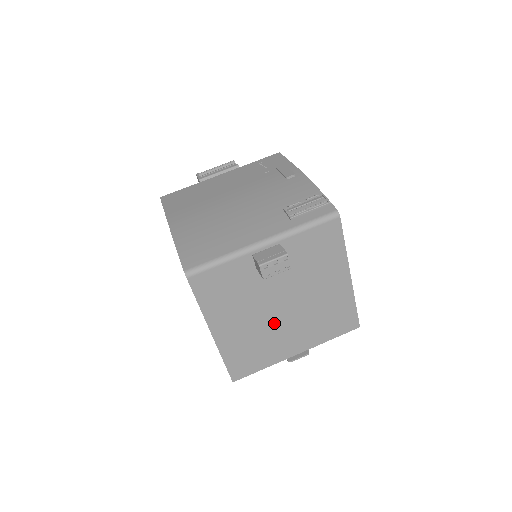
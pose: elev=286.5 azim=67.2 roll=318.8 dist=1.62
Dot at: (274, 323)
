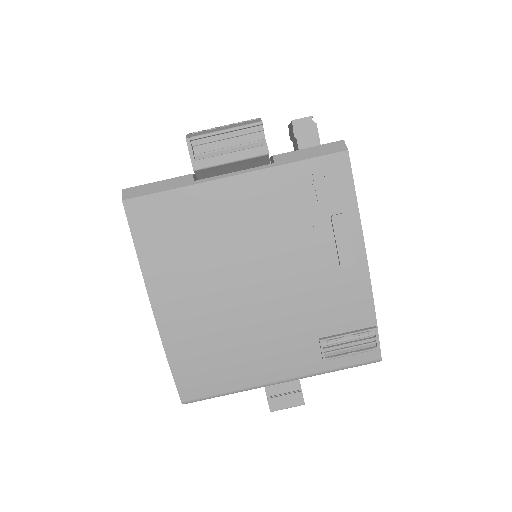
Dot at: occluded
